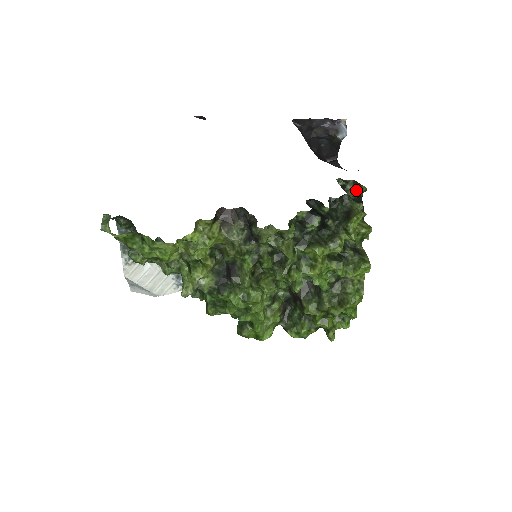
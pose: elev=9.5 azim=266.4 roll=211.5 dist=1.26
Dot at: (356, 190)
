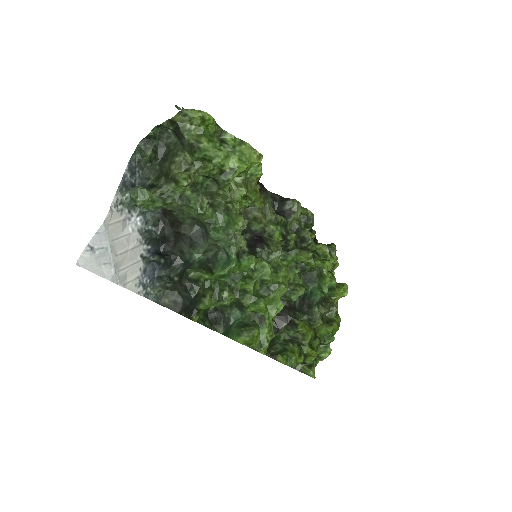
Dot at: occluded
